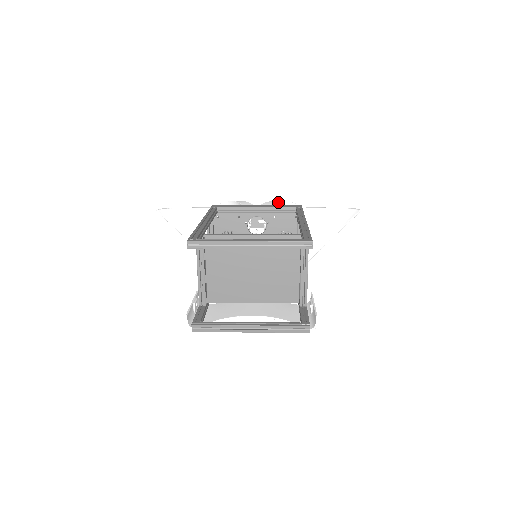
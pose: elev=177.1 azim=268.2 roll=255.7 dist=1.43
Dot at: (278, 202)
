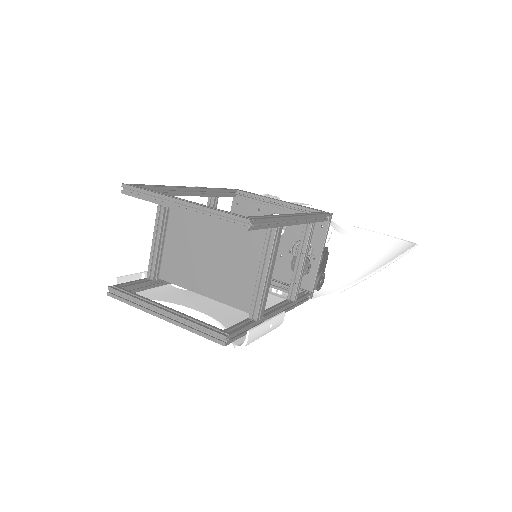
Dot at: (313, 207)
